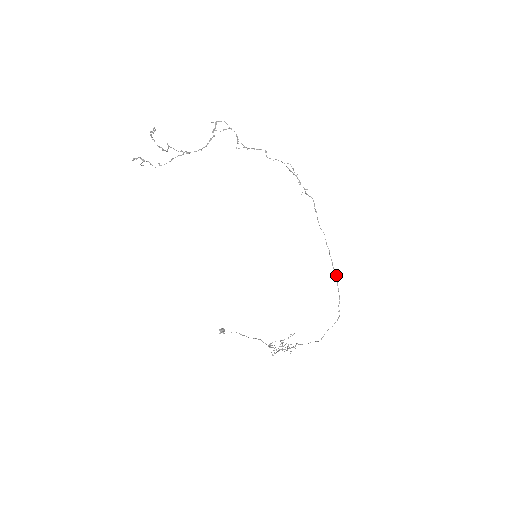
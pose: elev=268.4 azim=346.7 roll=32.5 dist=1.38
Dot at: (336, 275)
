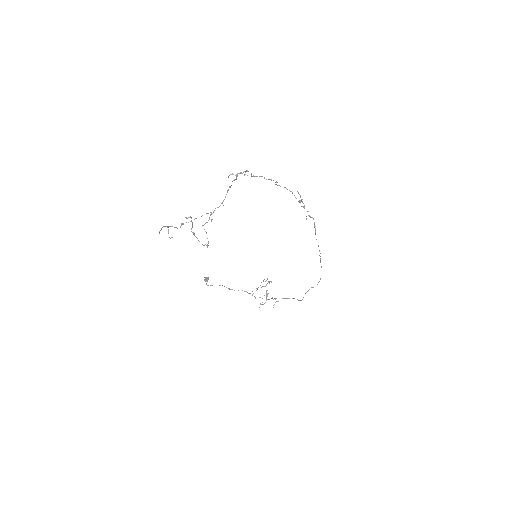
Dot at: (321, 266)
